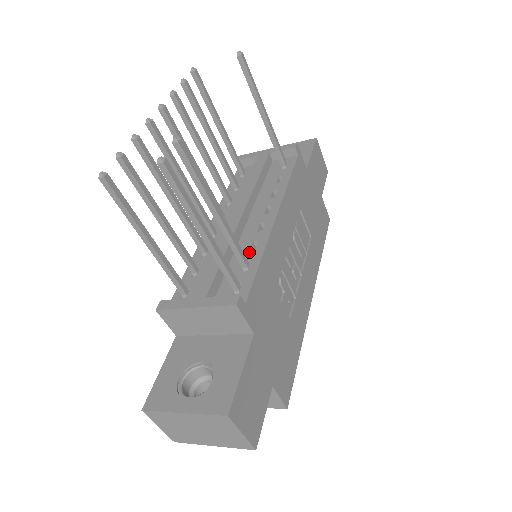
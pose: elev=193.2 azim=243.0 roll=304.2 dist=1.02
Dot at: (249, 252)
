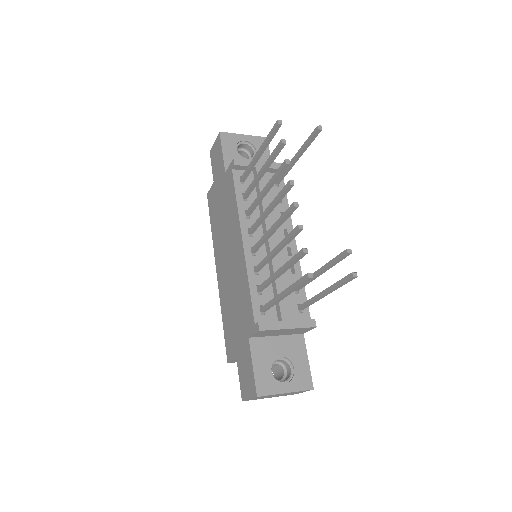
Dot at: (292, 276)
